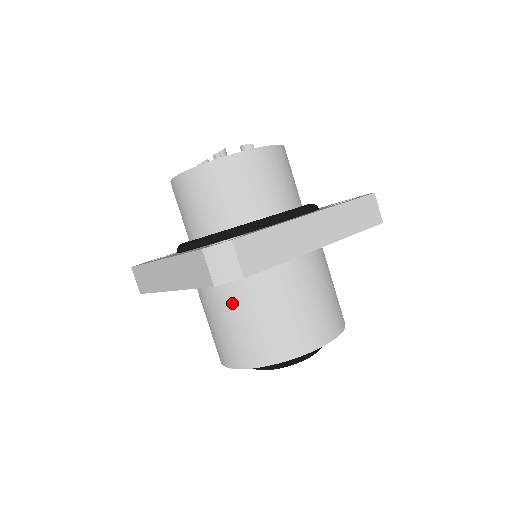
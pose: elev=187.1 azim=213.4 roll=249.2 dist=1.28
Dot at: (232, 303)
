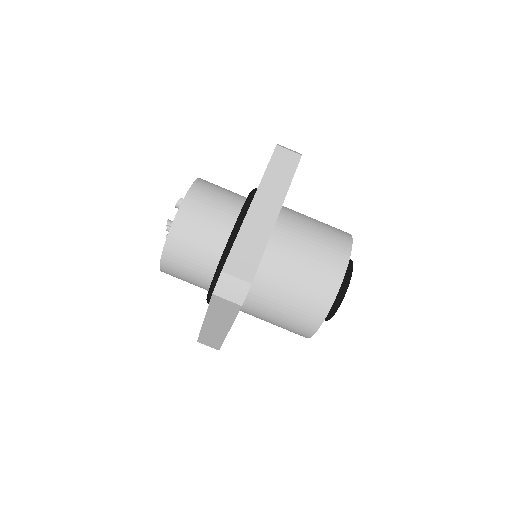
Dot at: (269, 300)
